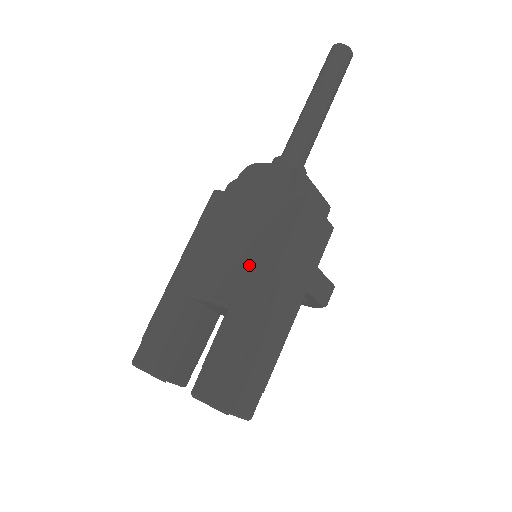
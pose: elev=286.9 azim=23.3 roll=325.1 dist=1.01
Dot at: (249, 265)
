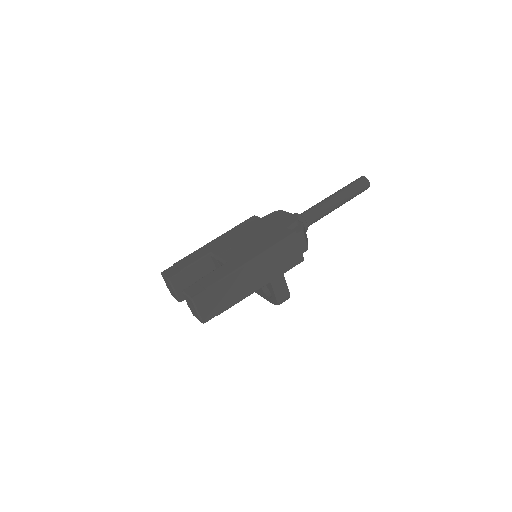
Dot at: (247, 250)
